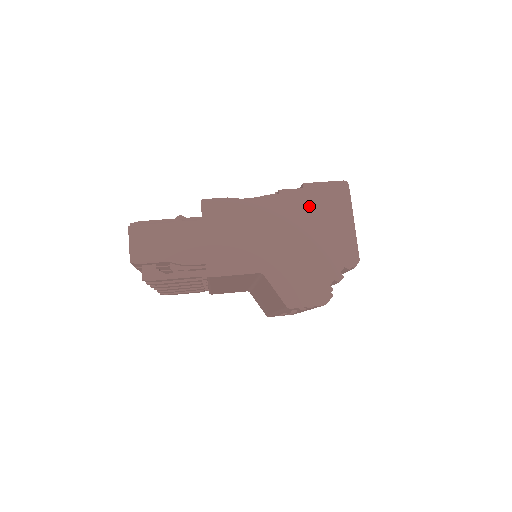
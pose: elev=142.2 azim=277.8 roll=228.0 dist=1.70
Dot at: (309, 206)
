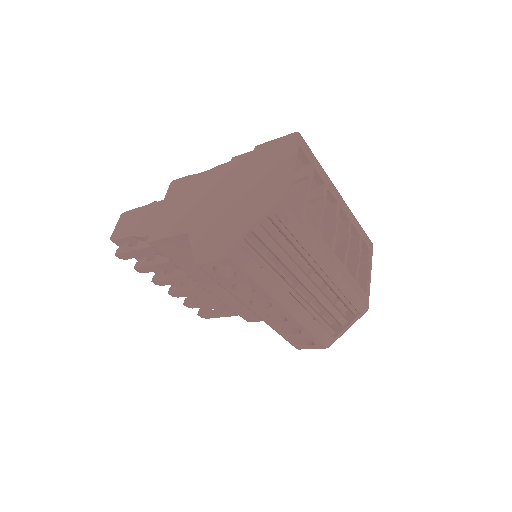
Dot at: (253, 164)
